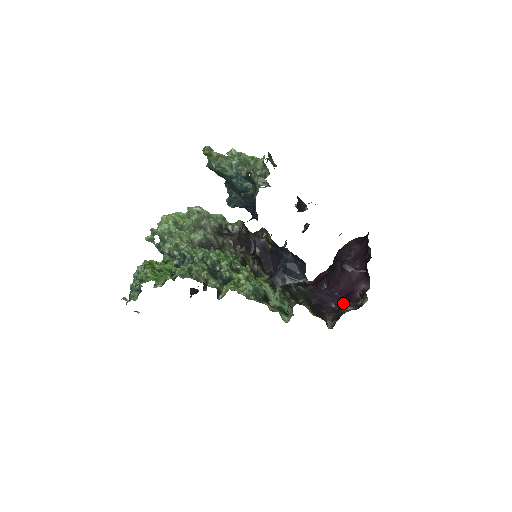
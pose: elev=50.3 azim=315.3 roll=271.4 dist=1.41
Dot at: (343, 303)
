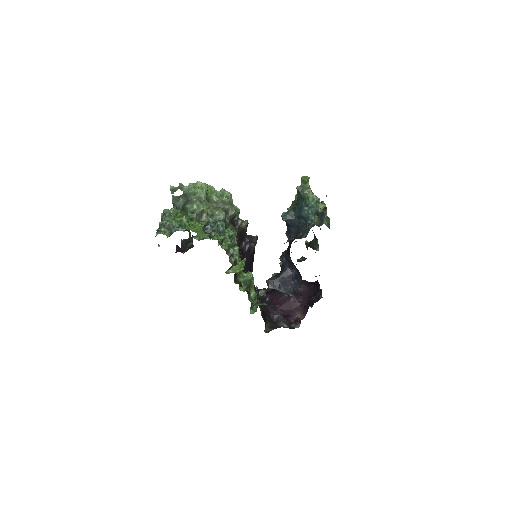
Dot at: (282, 320)
